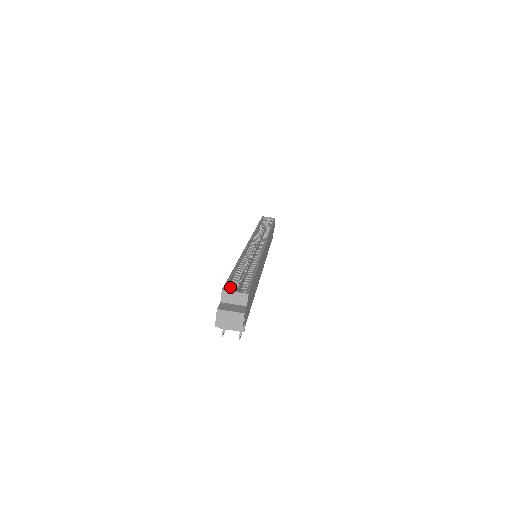
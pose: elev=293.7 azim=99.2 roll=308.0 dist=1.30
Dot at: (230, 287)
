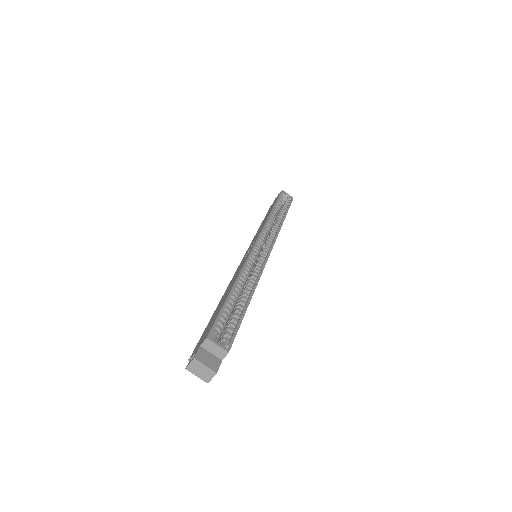
Dot at: (215, 335)
